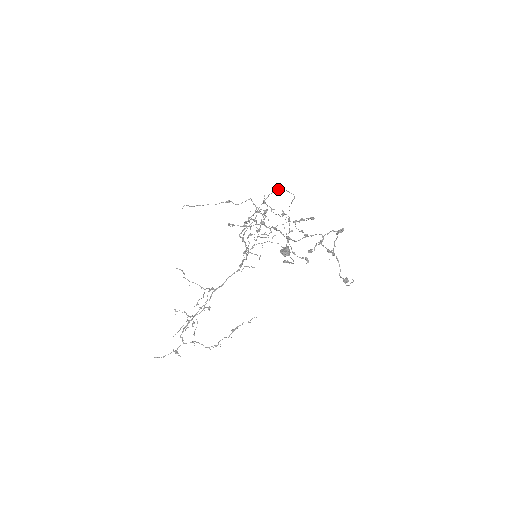
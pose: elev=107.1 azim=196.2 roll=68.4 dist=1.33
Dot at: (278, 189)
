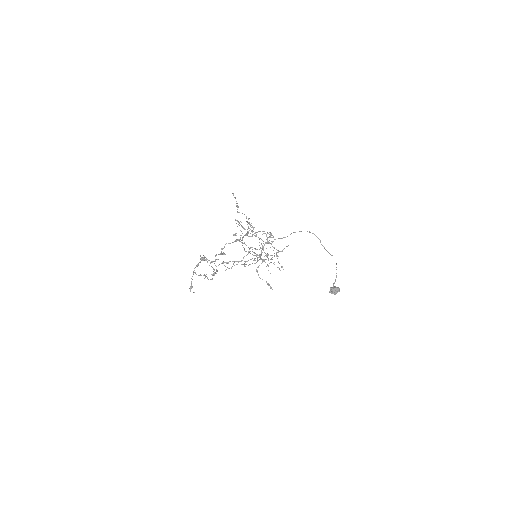
Dot at: occluded
